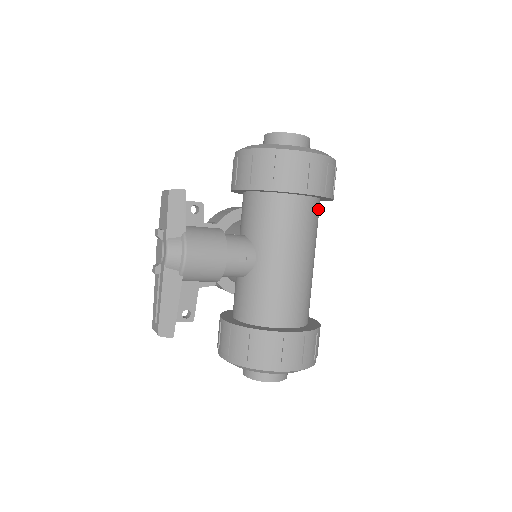
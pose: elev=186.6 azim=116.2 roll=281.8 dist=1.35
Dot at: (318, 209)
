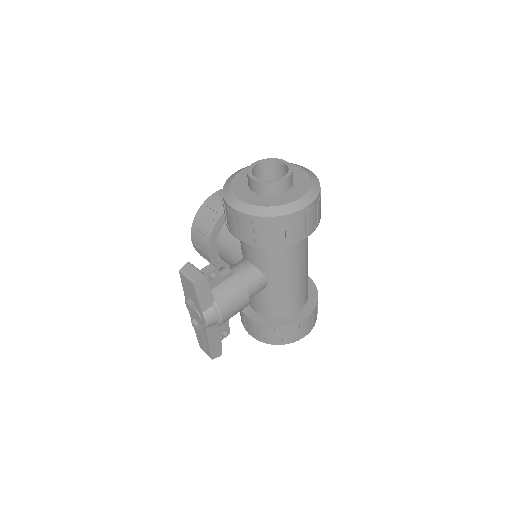
Dot at: occluded
